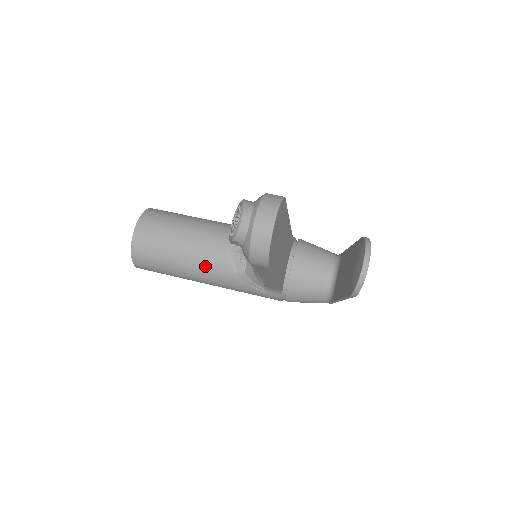
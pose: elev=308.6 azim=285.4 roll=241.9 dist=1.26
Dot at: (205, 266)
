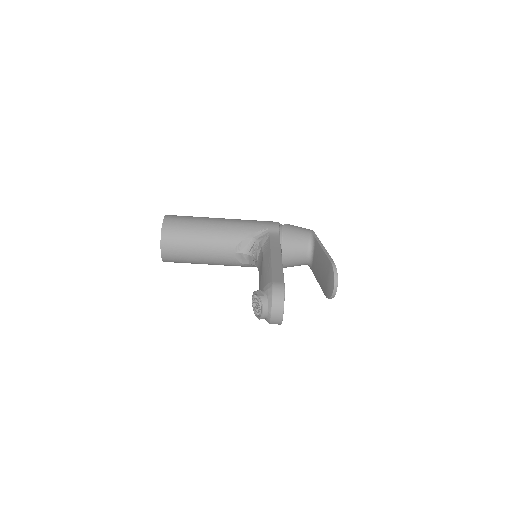
Dot at: (220, 262)
